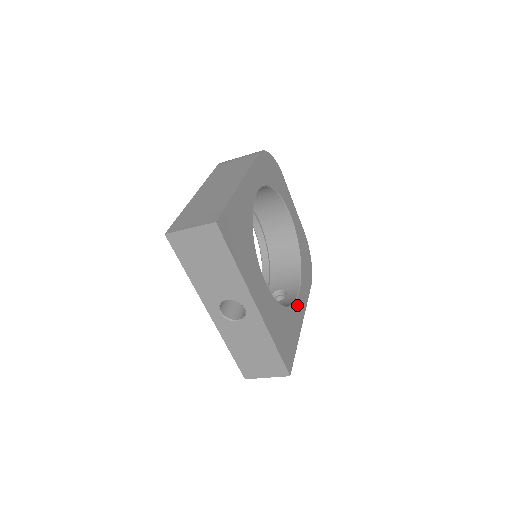
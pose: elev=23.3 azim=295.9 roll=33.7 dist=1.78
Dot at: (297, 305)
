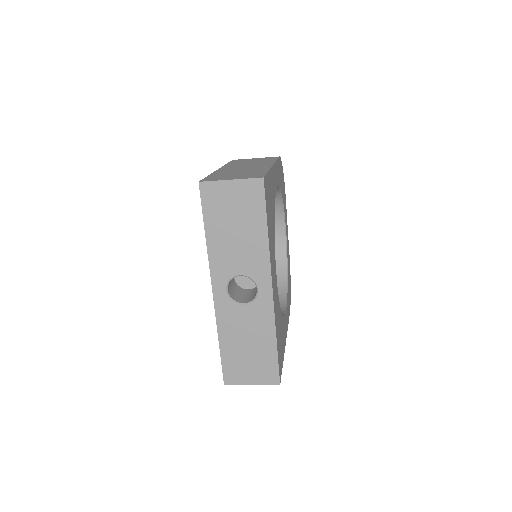
Dot at: (285, 320)
